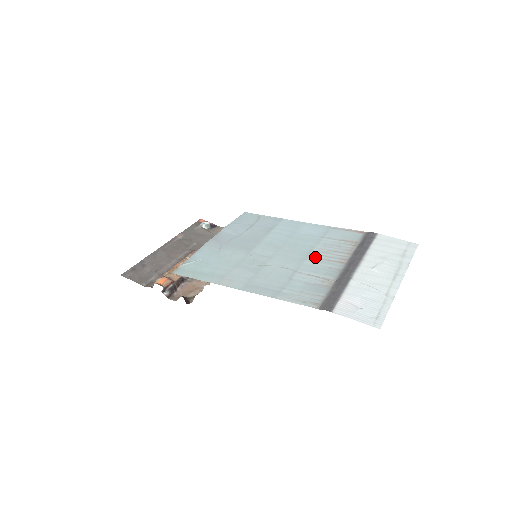
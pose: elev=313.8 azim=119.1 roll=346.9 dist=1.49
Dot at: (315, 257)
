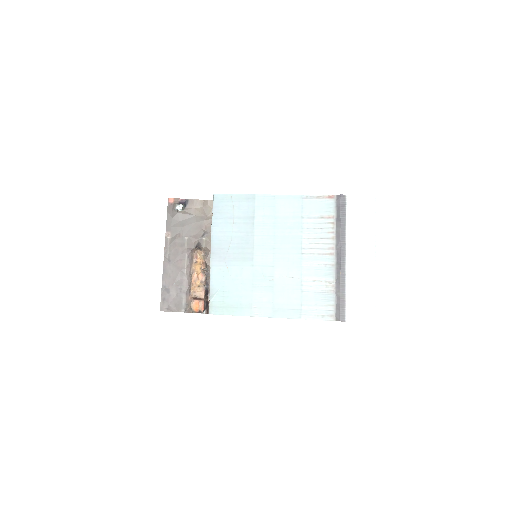
Dot at: (308, 253)
